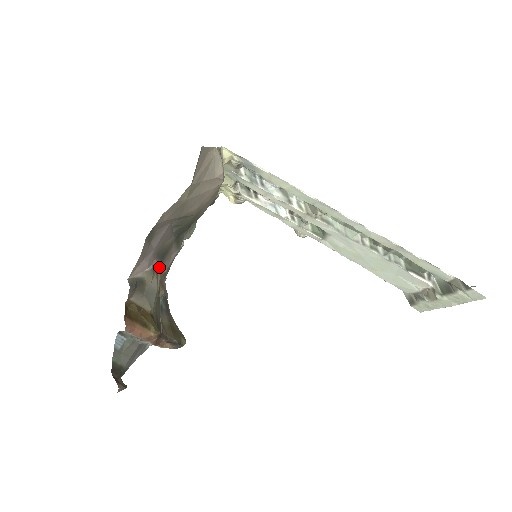
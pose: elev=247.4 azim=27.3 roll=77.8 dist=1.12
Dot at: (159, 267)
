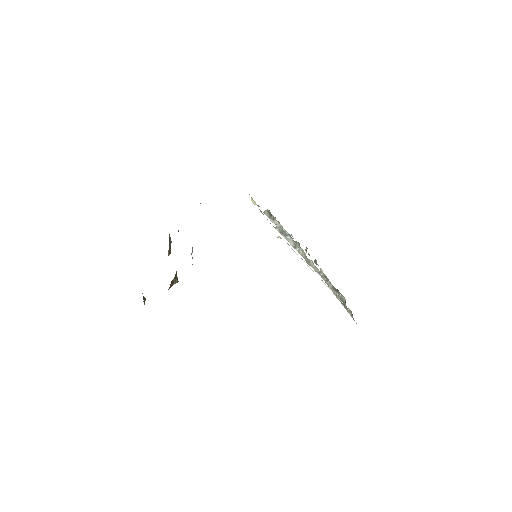
Dot at: occluded
